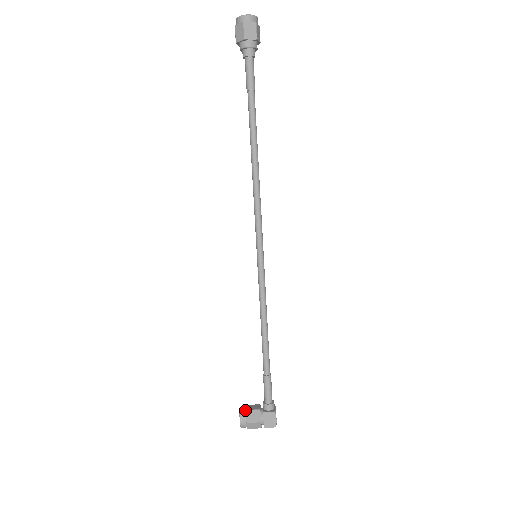
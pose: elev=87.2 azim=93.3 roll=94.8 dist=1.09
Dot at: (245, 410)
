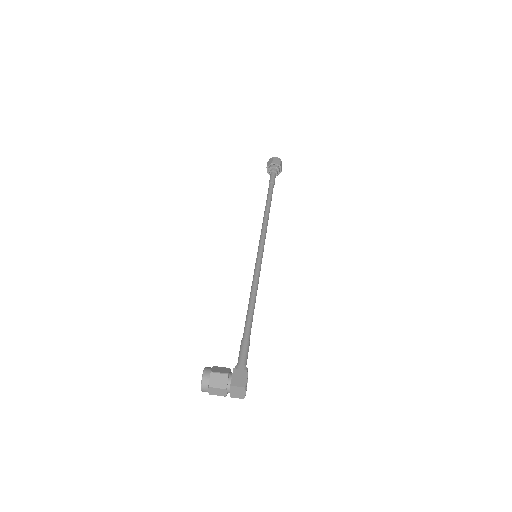
Dot at: (212, 367)
